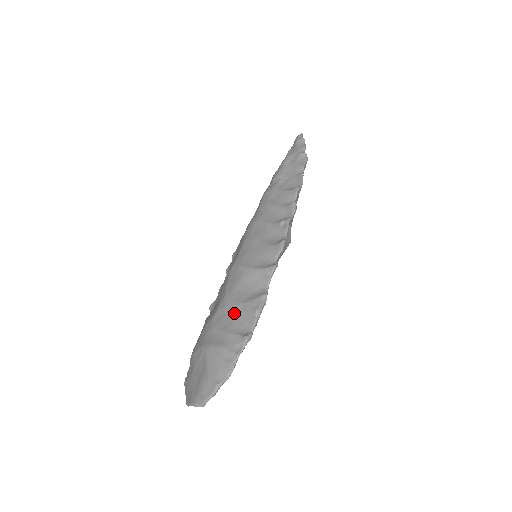
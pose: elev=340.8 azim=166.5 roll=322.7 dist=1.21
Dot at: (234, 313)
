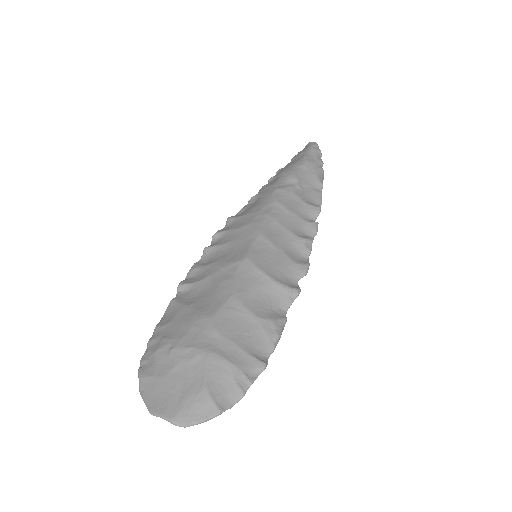
Dot at: (248, 325)
